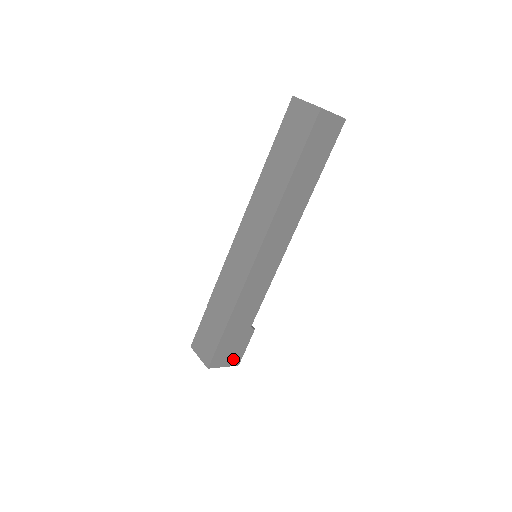
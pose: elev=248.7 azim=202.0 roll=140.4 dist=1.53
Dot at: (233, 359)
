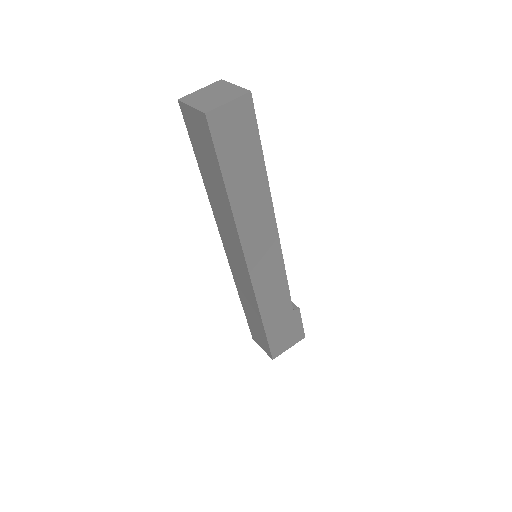
Dot at: (295, 338)
